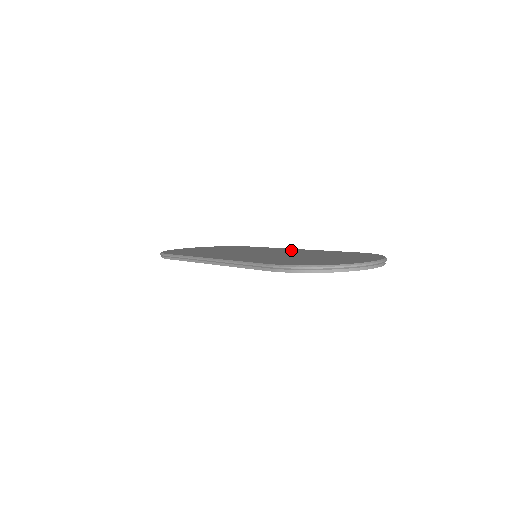
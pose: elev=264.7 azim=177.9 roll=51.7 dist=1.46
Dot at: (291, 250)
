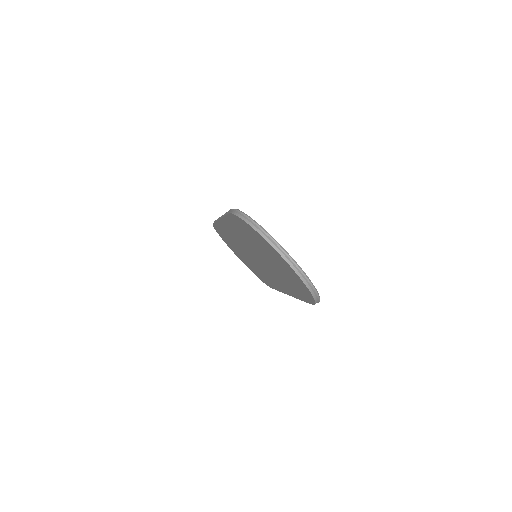
Dot at: occluded
